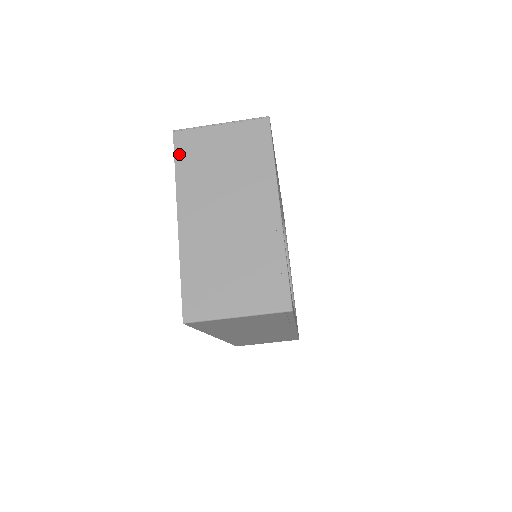
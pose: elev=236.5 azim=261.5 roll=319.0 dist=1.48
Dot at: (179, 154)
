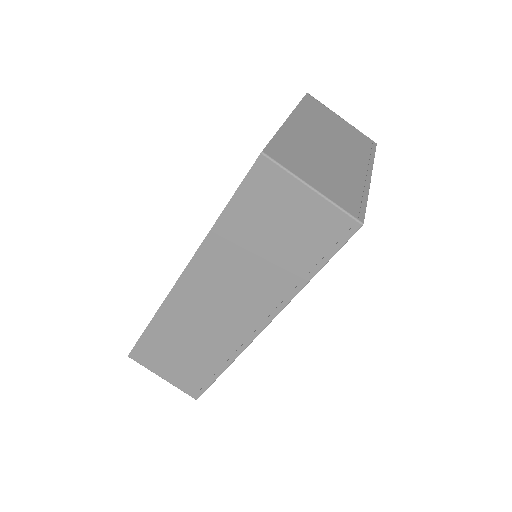
Dot at: (306, 101)
